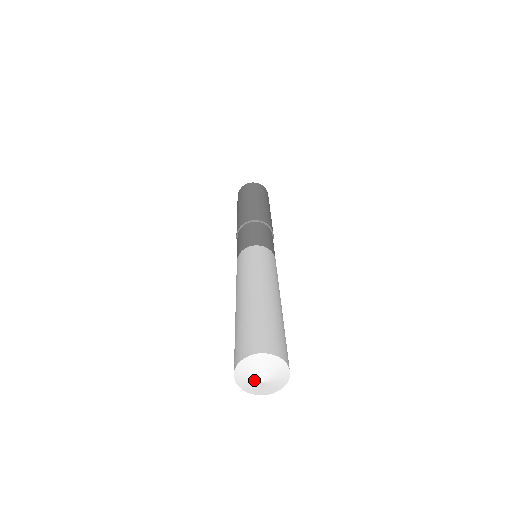
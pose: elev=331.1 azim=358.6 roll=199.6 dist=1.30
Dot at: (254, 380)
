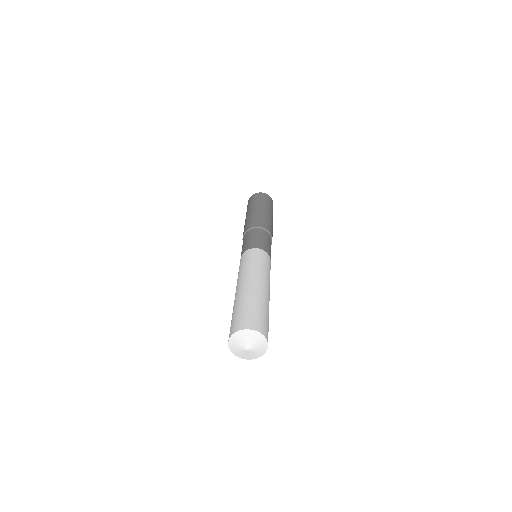
Dot at: (244, 352)
